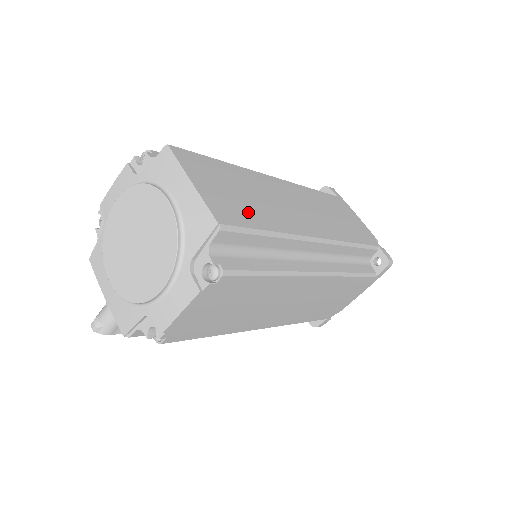
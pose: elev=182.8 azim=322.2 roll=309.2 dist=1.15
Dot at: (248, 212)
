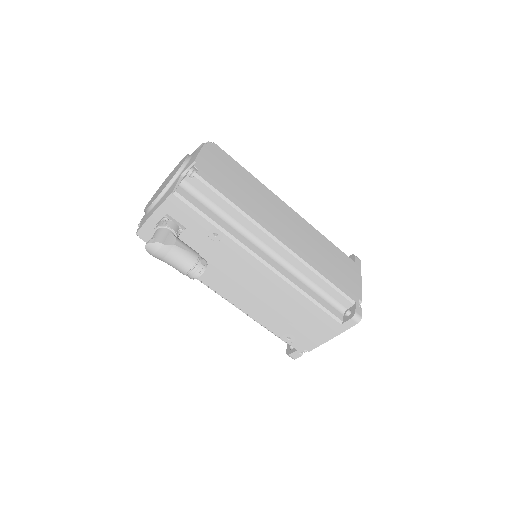
Dot at: occluded
